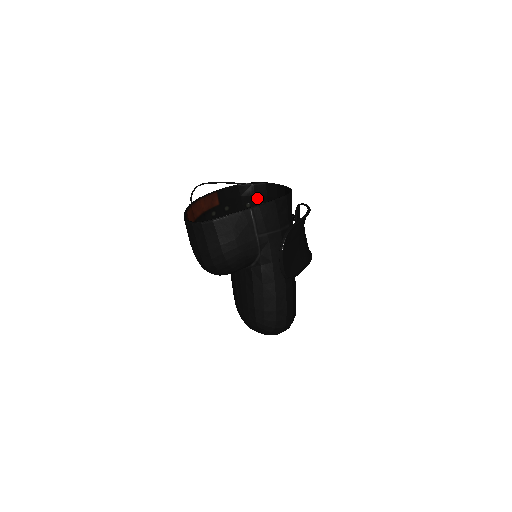
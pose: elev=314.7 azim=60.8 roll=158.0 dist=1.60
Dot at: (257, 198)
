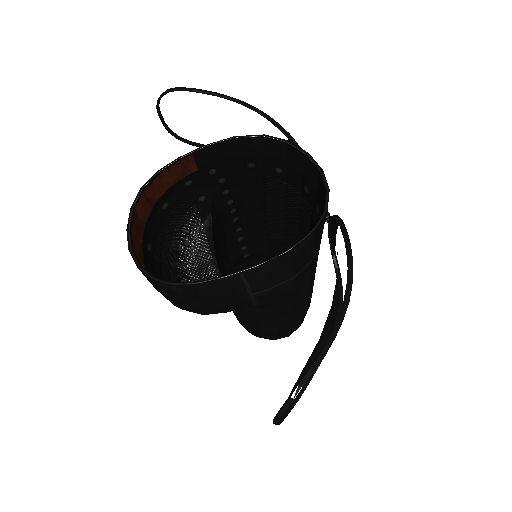
Dot at: (268, 158)
